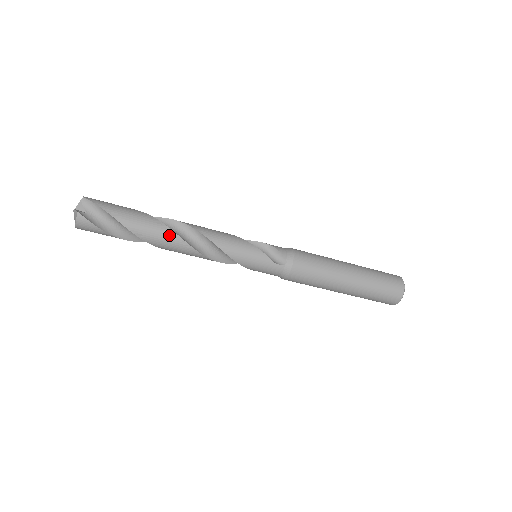
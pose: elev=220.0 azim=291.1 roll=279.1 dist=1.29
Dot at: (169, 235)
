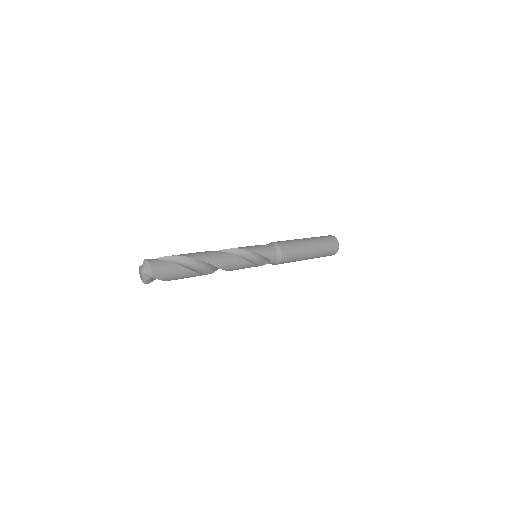
Dot at: occluded
